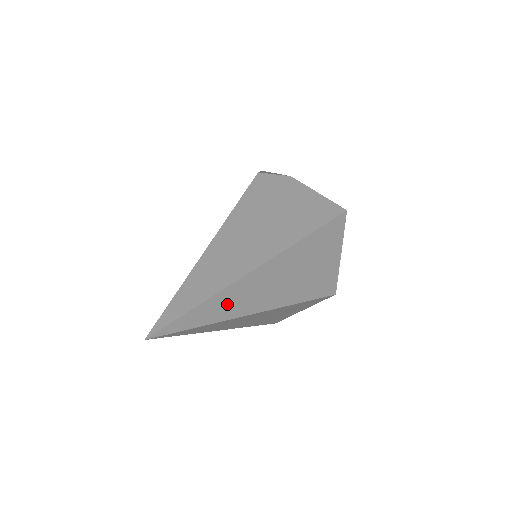
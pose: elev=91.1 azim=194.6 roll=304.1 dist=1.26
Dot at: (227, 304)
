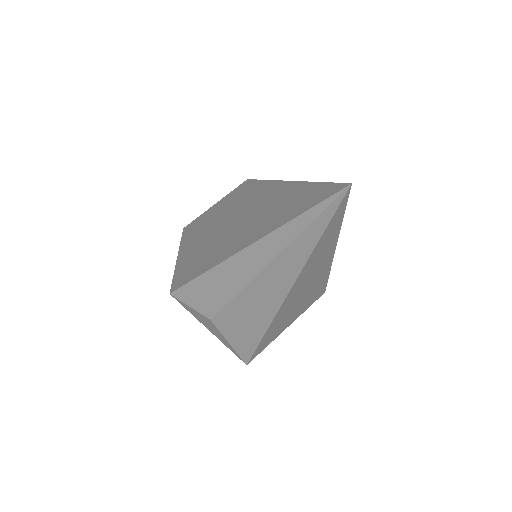
Dot at: occluded
